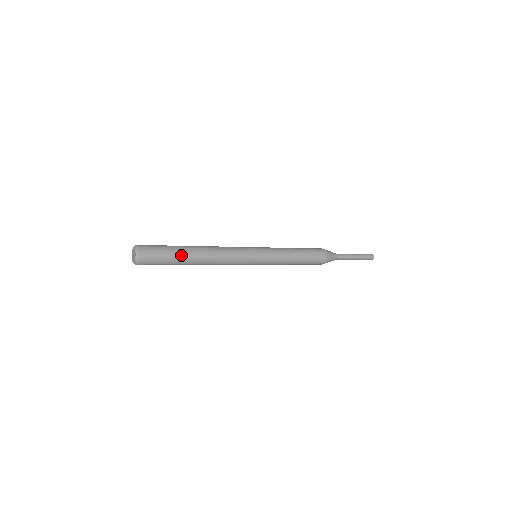
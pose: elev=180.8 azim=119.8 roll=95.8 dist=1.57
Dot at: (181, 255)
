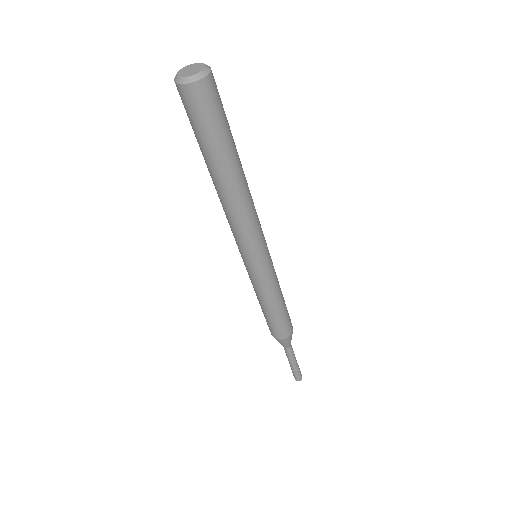
Dot at: (233, 140)
